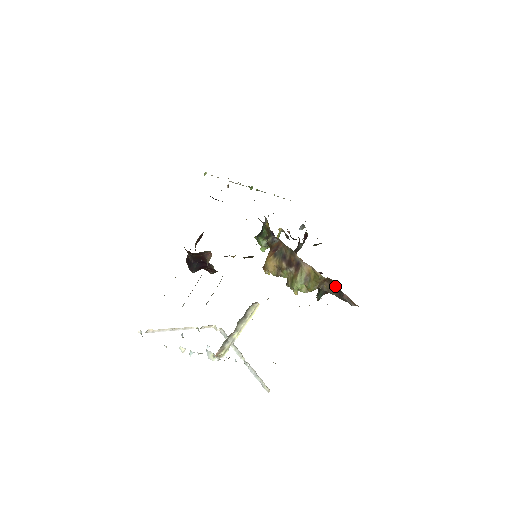
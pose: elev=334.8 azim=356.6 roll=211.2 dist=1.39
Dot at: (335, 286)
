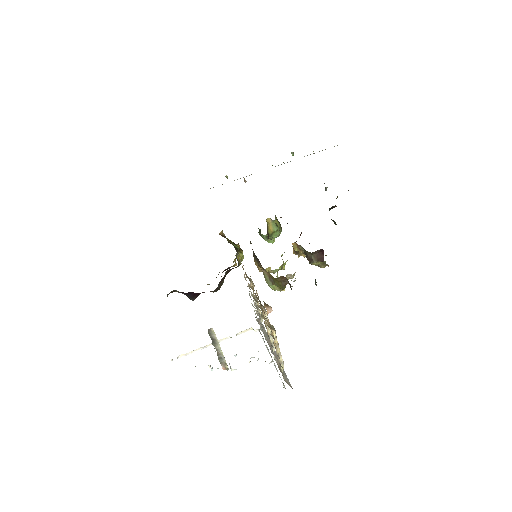
Dot at: occluded
